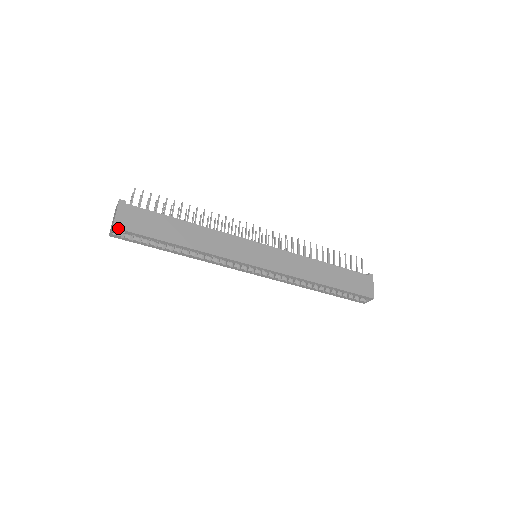
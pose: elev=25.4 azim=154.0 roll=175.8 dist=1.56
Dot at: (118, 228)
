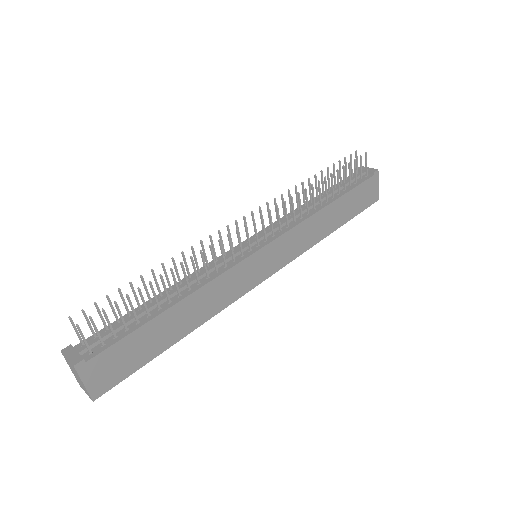
Dot at: (100, 396)
